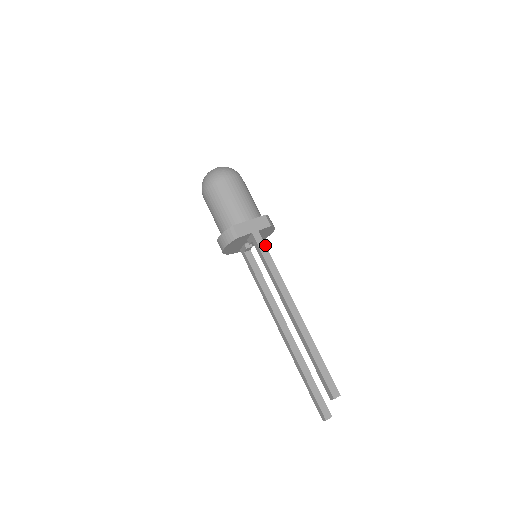
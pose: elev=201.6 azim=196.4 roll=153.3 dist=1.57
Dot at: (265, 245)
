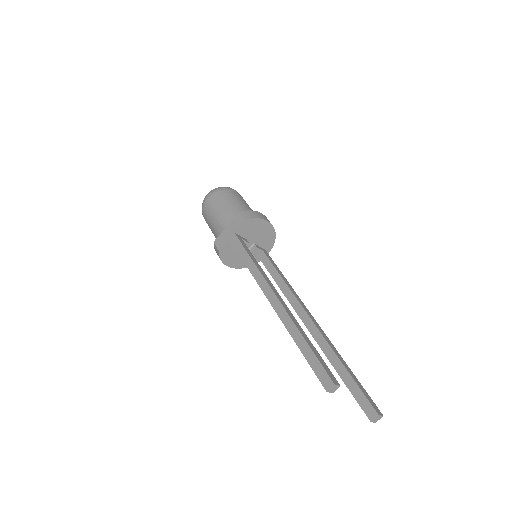
Dot at: (241, 243)
